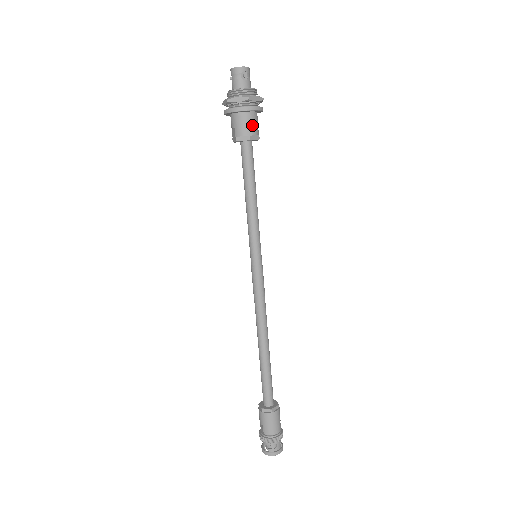
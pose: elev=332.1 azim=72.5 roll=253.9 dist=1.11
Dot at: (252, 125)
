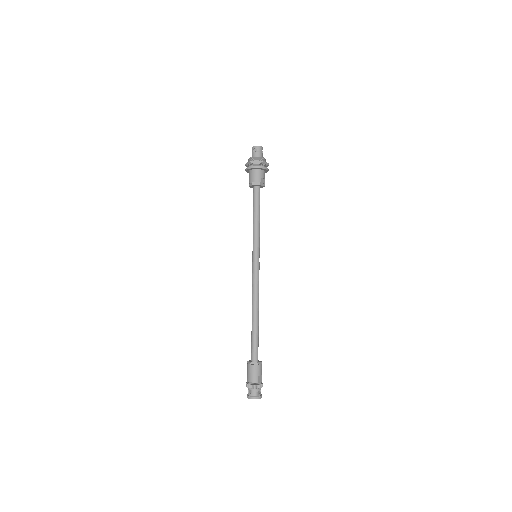
Dot at: (255, 177)
